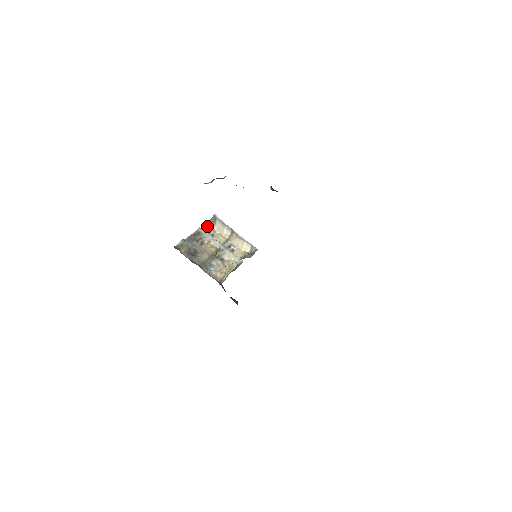
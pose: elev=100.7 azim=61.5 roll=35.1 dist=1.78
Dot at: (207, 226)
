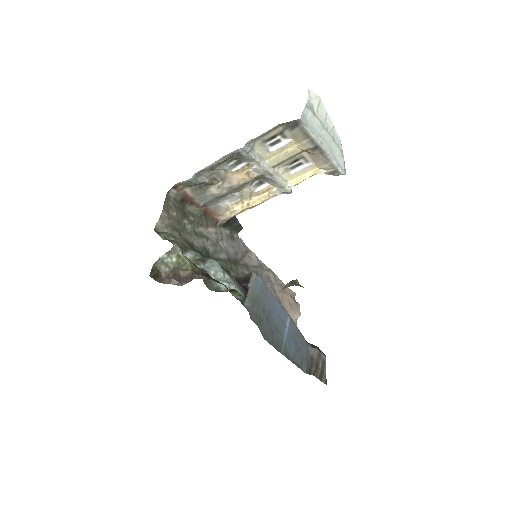
Dot at: (270, 133)
